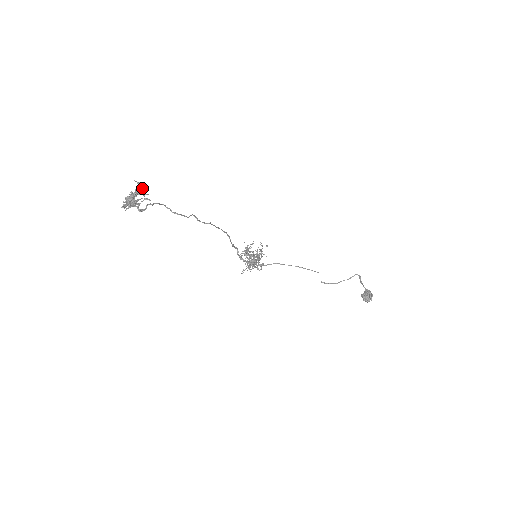
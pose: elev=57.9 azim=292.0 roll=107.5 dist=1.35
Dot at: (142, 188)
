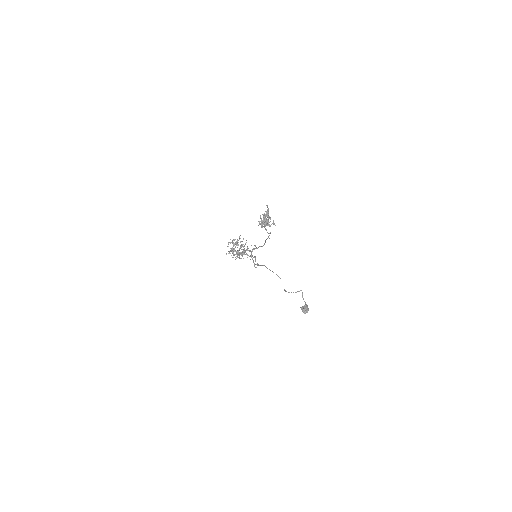
Dot at: occluded
